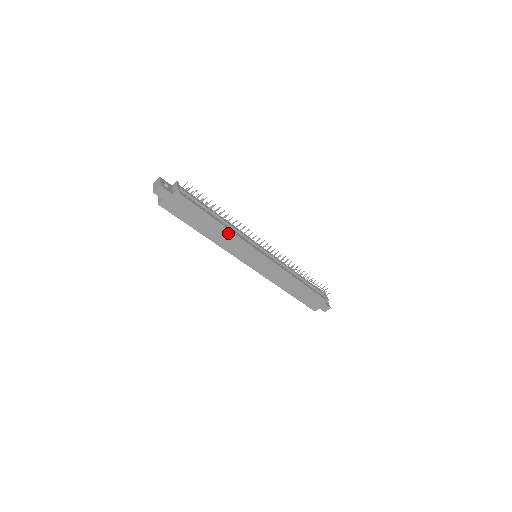
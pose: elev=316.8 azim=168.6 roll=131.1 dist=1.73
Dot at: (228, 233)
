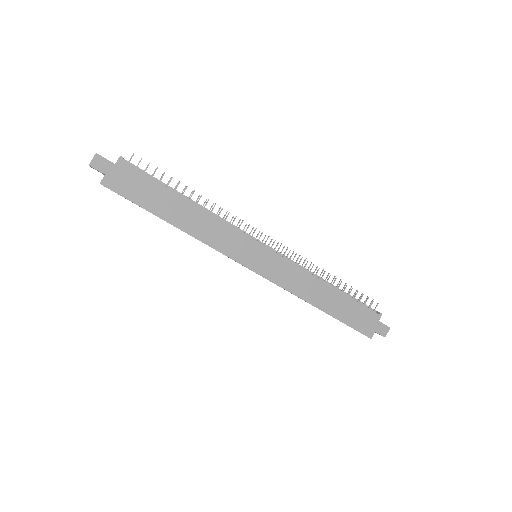
Dot at: (205, 216)
